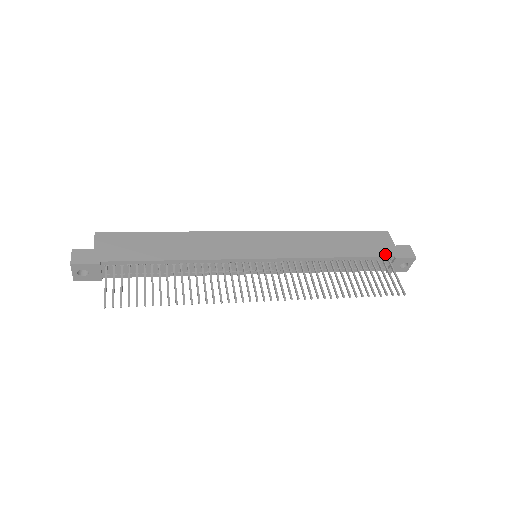
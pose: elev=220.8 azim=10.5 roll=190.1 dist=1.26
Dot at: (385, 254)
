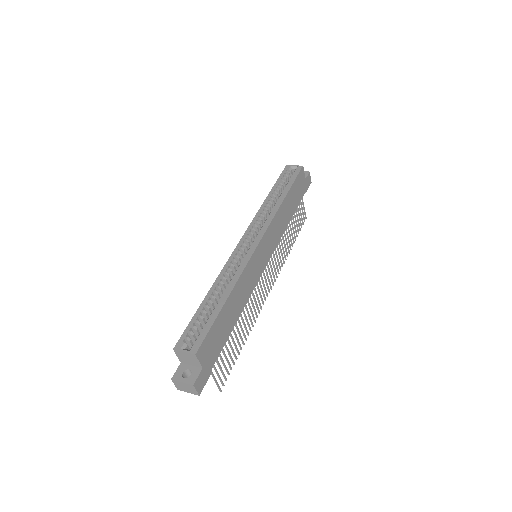
Dot at: (303, 194)
